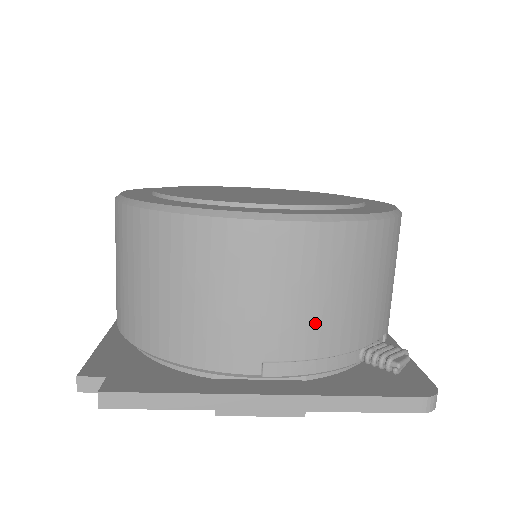
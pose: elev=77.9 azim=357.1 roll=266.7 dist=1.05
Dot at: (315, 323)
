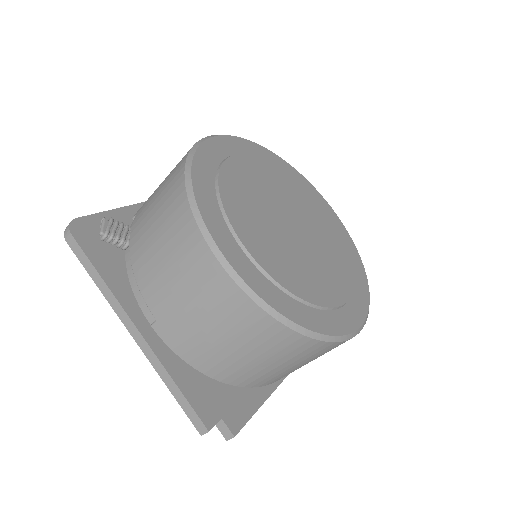
Dot at: occluded
